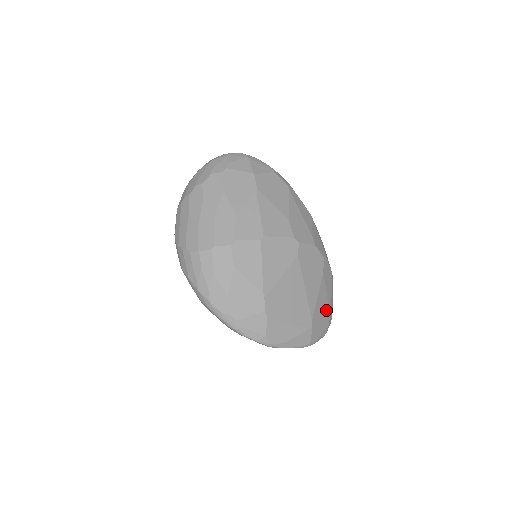
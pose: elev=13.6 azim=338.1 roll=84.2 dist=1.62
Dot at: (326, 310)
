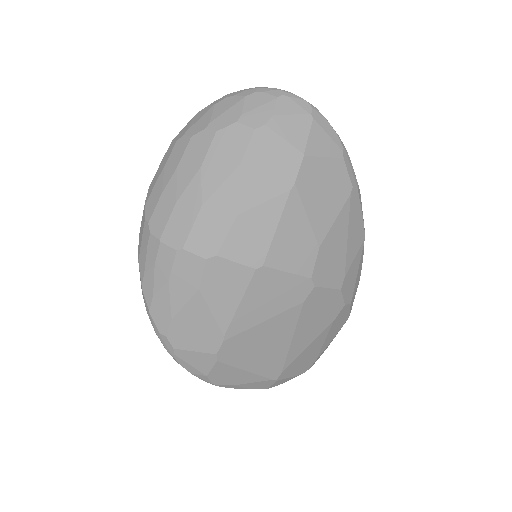
Dot at: (313, 357)
